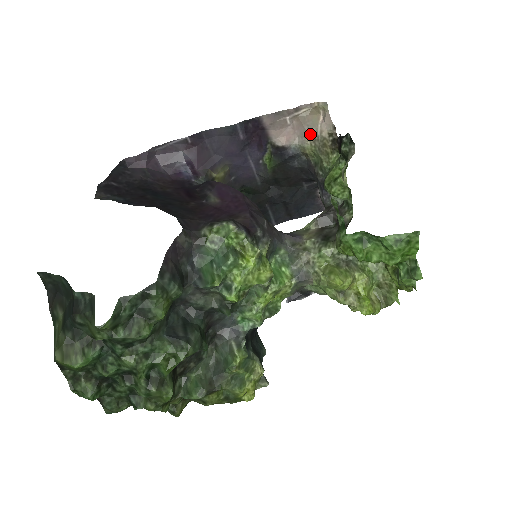
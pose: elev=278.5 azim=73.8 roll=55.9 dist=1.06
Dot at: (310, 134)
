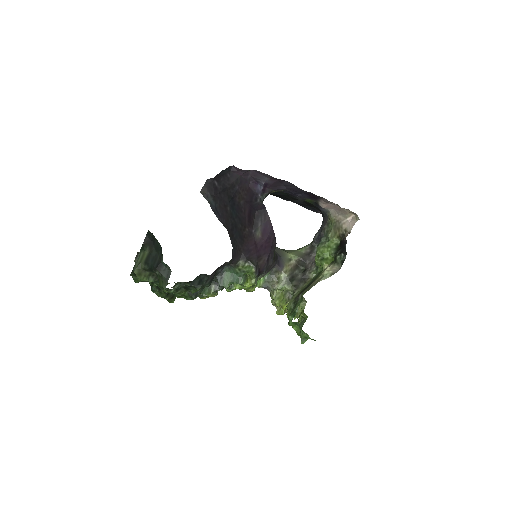
Dot at: (339, 217)
